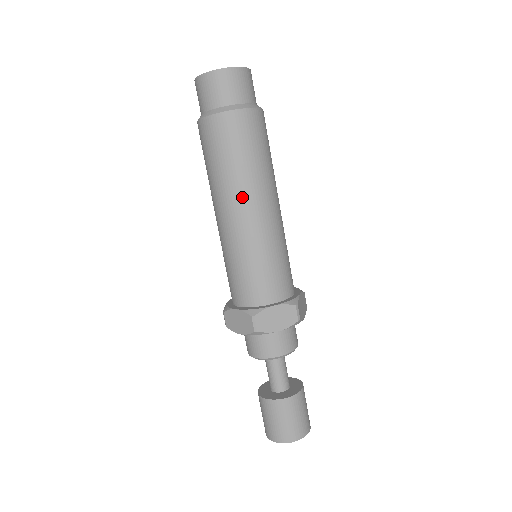
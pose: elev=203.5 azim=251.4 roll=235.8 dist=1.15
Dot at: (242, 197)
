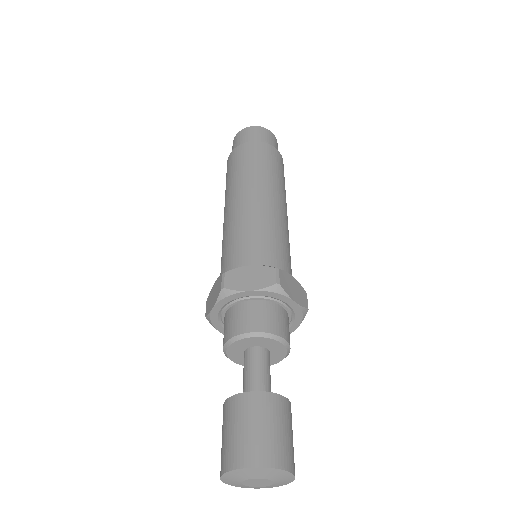
Dot at: (274, 191)
